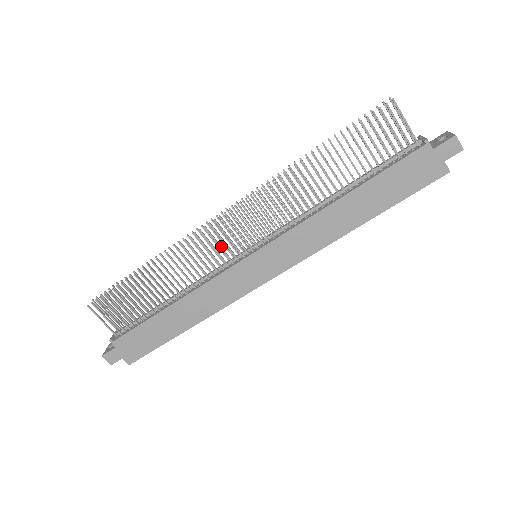
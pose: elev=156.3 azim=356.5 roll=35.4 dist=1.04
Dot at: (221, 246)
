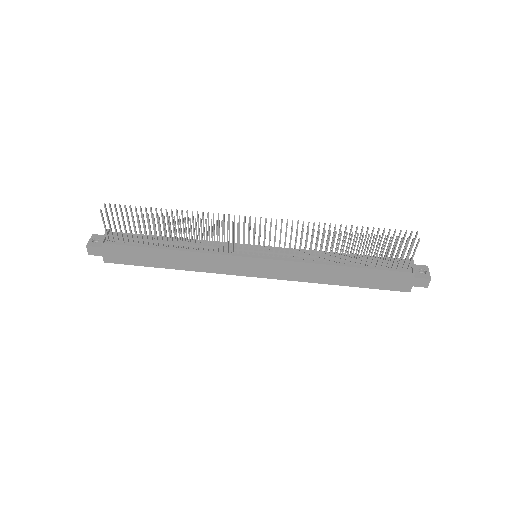
Dot at: occluded
